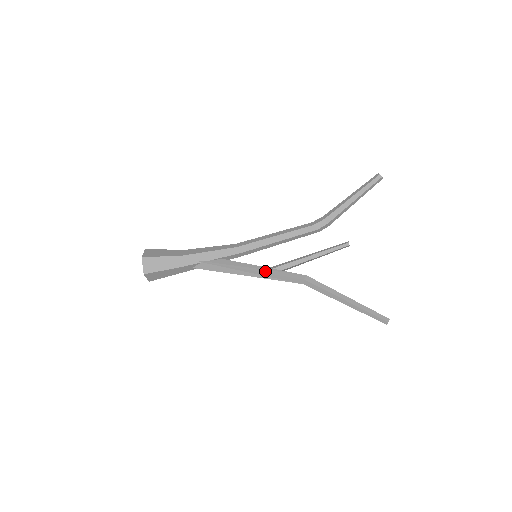
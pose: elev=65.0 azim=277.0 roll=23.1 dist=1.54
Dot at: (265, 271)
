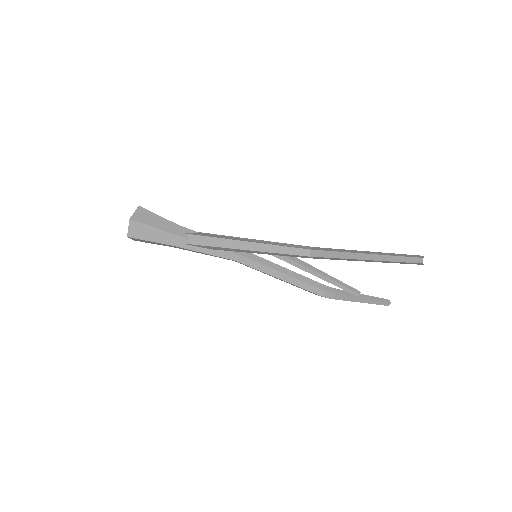
Dot at: occluded
